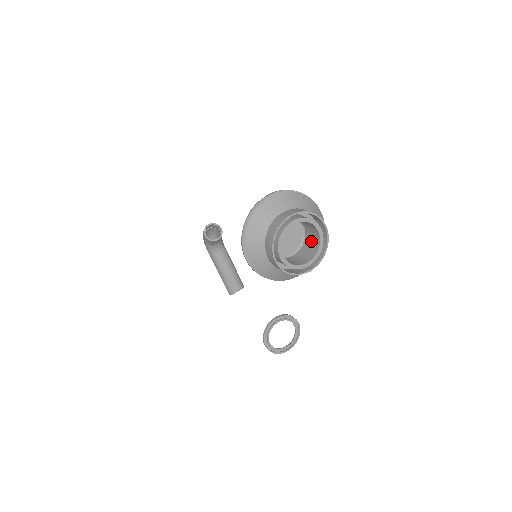
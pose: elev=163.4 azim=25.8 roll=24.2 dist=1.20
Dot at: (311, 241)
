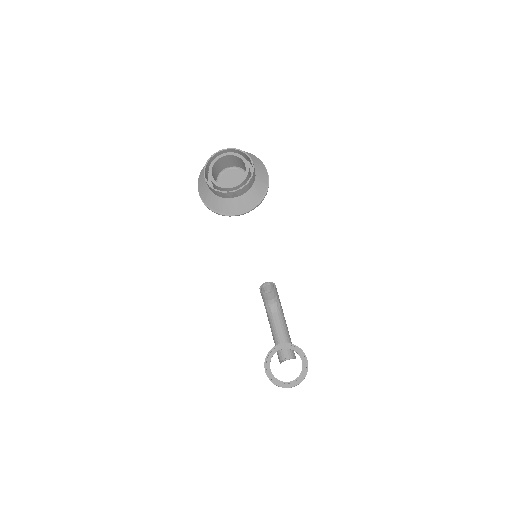
Dot at: occluded
